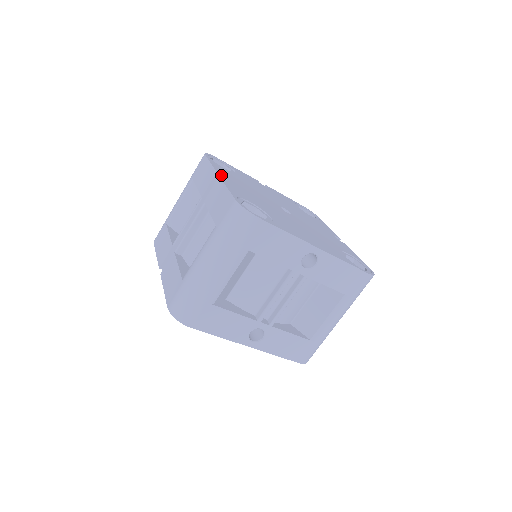
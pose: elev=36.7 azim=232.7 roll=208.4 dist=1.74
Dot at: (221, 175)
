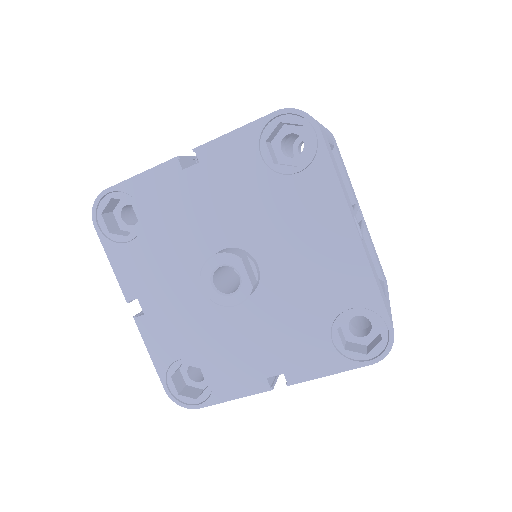
Dot at: occluded
